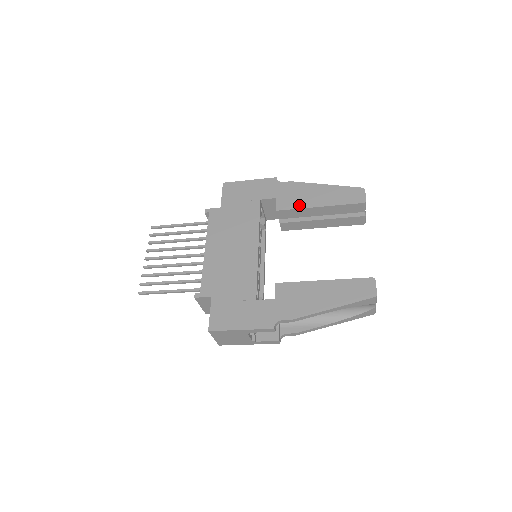
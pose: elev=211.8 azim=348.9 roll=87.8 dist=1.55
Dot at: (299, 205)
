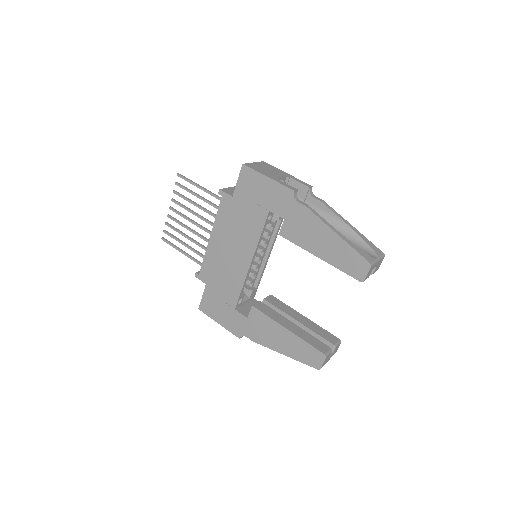
Dot at: (300, 242)
